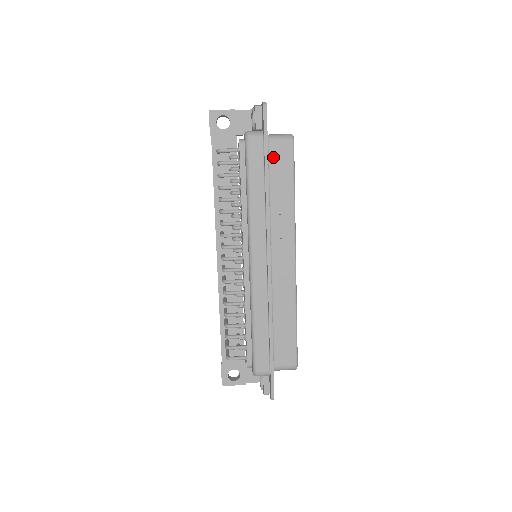
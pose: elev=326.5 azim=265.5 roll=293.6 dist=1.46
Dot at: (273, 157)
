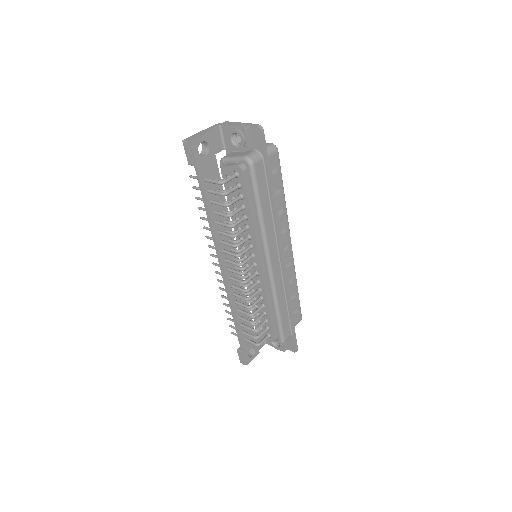
Dot at: occluded
